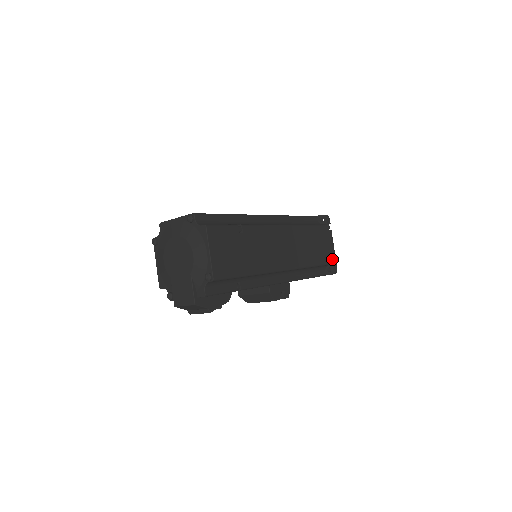
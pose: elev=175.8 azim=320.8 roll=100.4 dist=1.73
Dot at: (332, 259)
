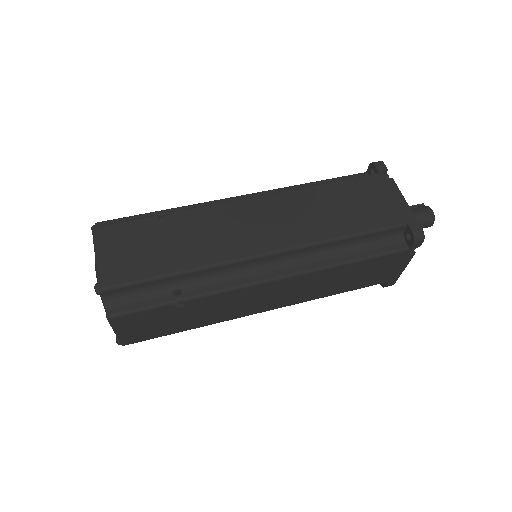
Dot at: (389, 279)
